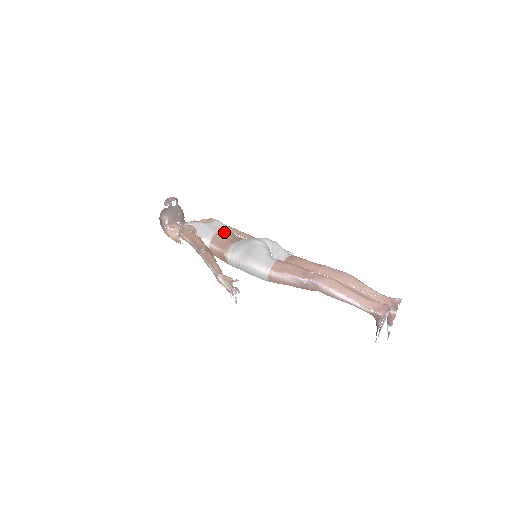
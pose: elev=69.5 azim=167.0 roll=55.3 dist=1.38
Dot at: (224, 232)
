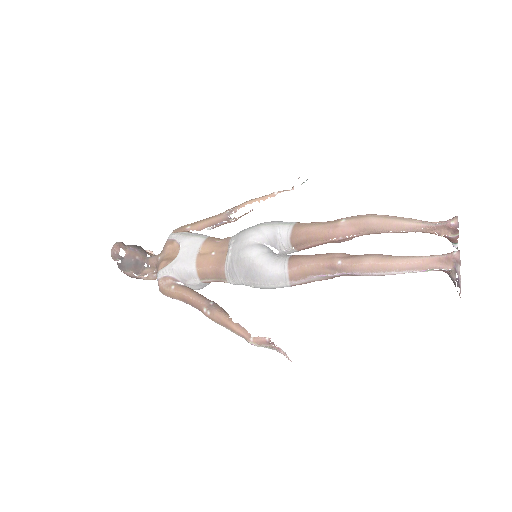
Dot at: (201, 250)
